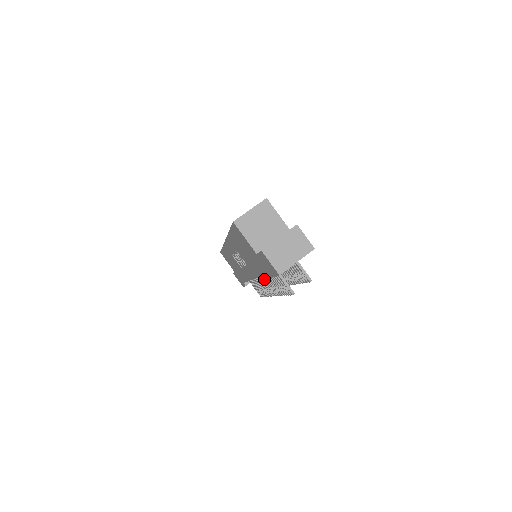
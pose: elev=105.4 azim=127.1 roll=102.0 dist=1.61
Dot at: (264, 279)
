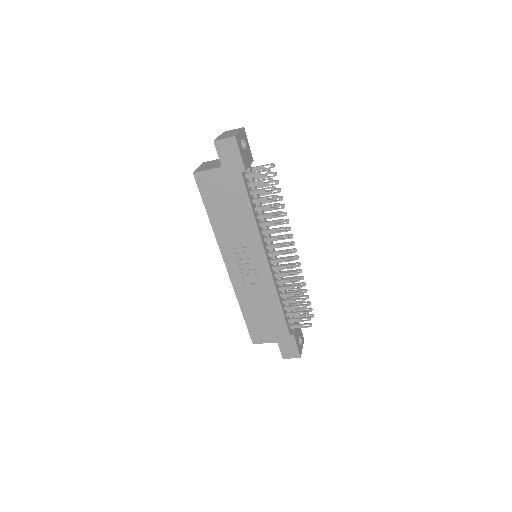
Dot at: (271, 245)
